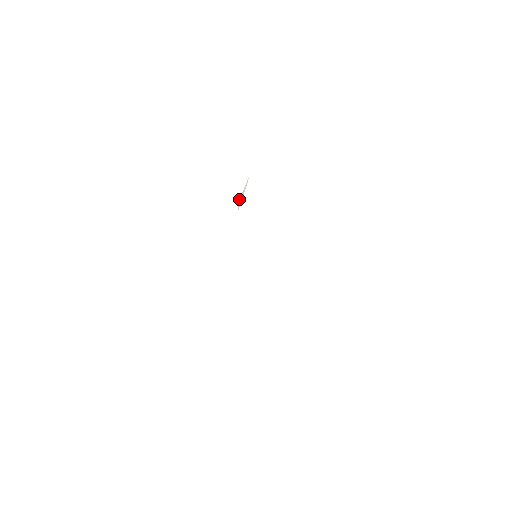
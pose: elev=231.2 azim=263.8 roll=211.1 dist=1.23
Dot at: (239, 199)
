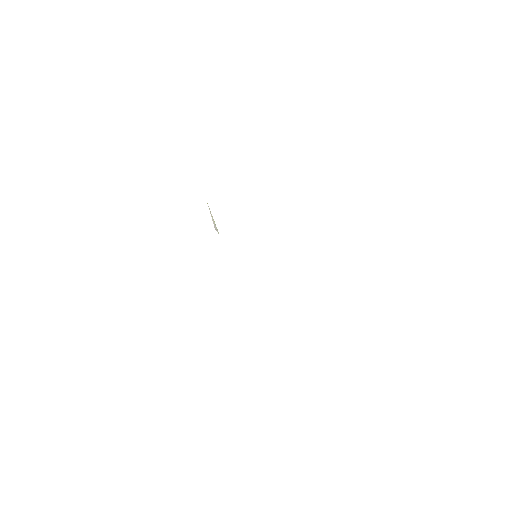
Dot at: (214, 226)
